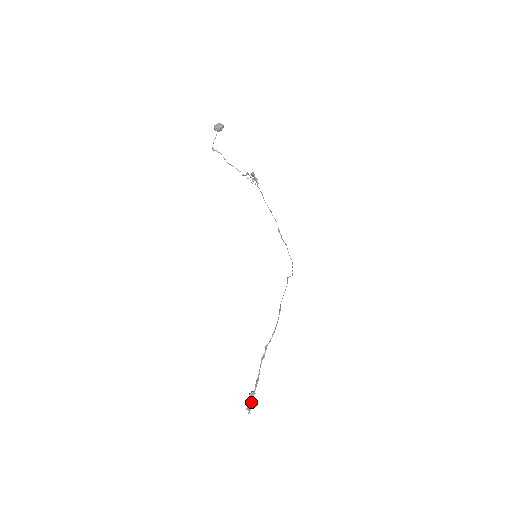
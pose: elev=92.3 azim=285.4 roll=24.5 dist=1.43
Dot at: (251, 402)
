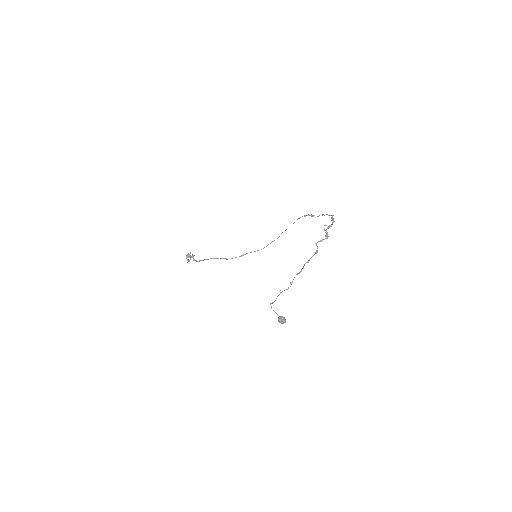
Dot at: (190, 257)
